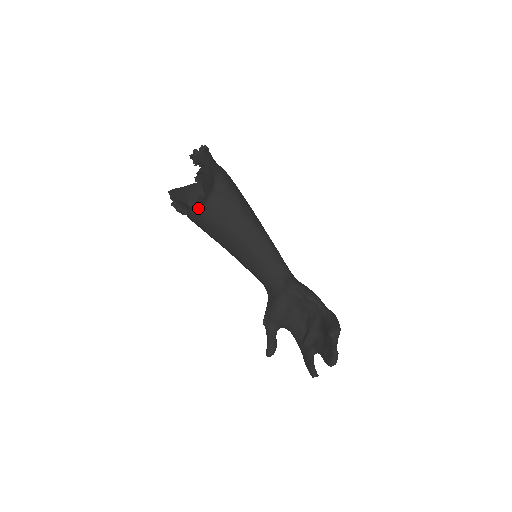
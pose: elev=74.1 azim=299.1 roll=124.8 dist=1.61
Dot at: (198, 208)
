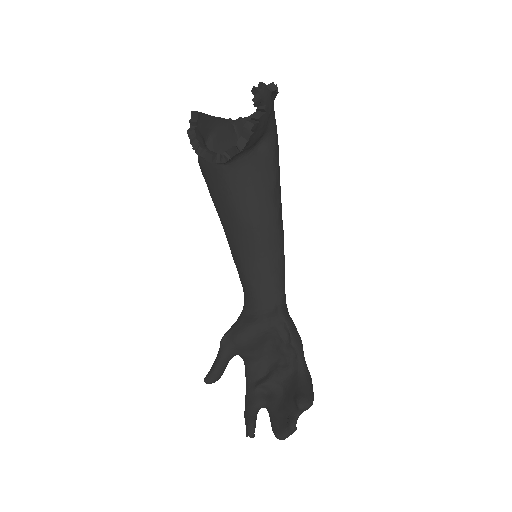
Dot at: (222, 159)
